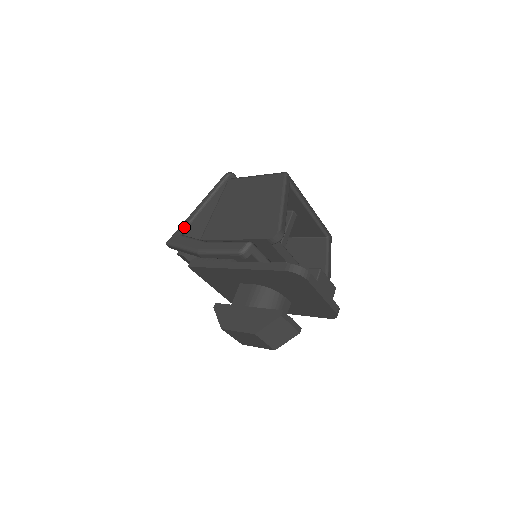
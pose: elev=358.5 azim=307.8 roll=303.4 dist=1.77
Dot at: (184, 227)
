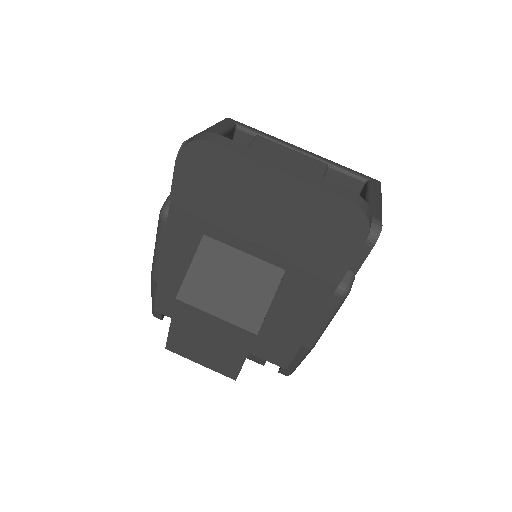
Dot at: occluded
